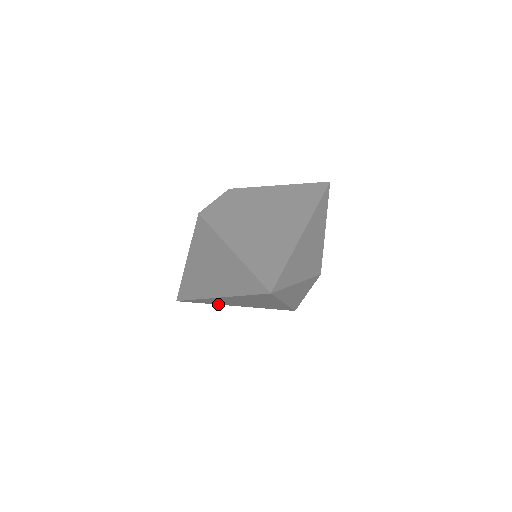
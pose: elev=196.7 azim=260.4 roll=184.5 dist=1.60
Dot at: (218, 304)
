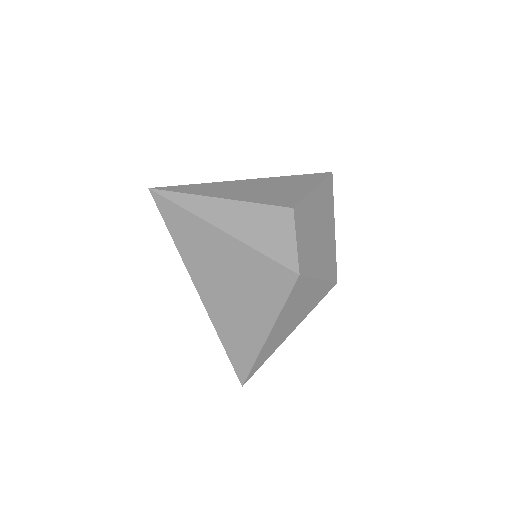
Dot at: (259, 349)
